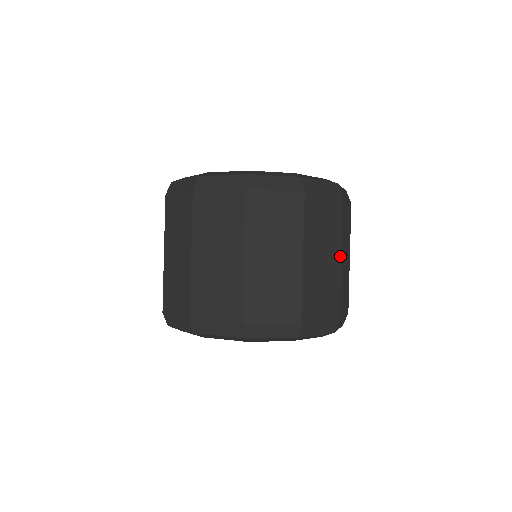
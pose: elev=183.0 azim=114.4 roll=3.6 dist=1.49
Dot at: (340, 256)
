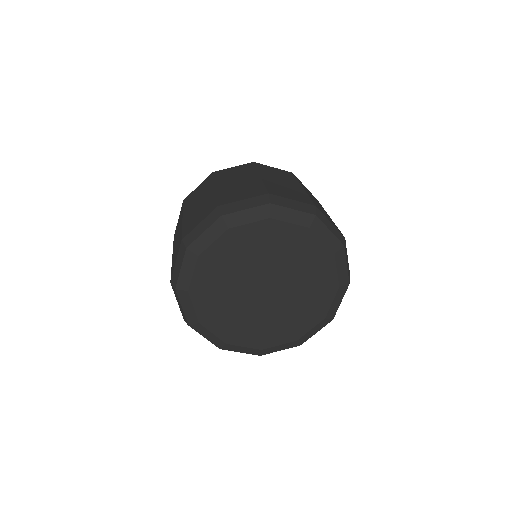
Dot at: occluded
